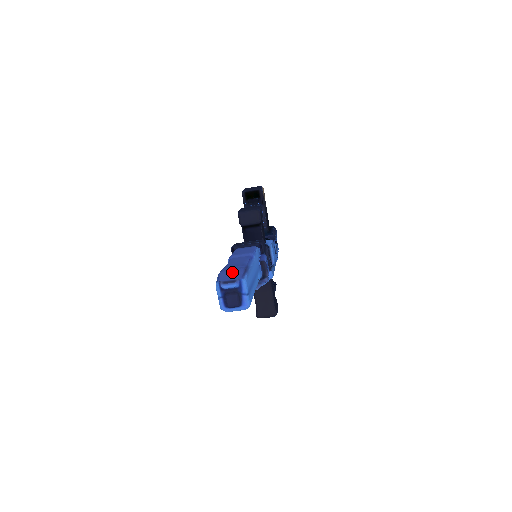
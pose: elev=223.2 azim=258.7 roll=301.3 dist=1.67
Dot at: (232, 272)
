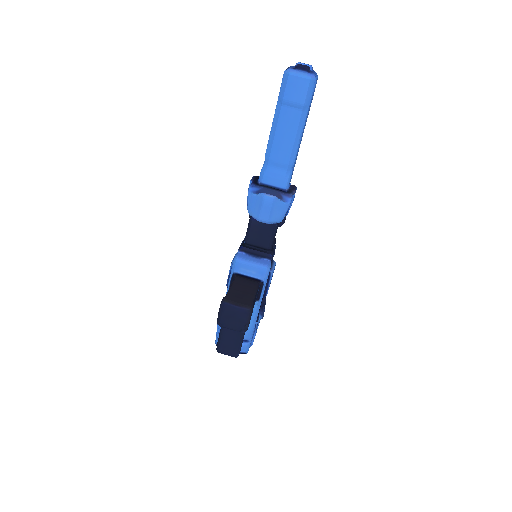
Dot at: occluded
